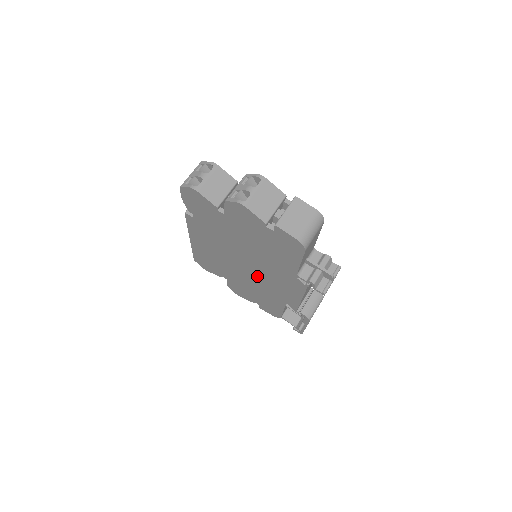
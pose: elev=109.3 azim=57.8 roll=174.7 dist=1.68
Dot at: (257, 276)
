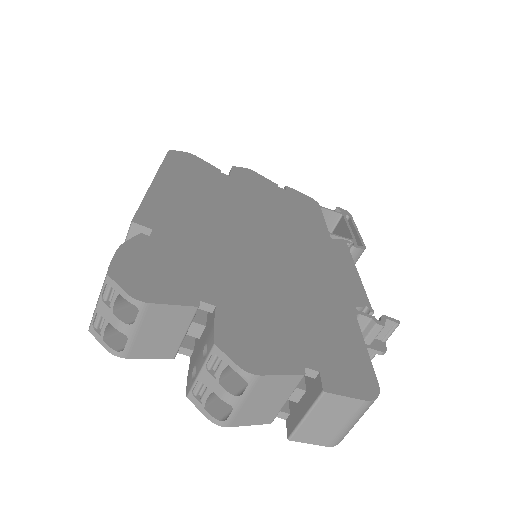
Dot at: occluded
